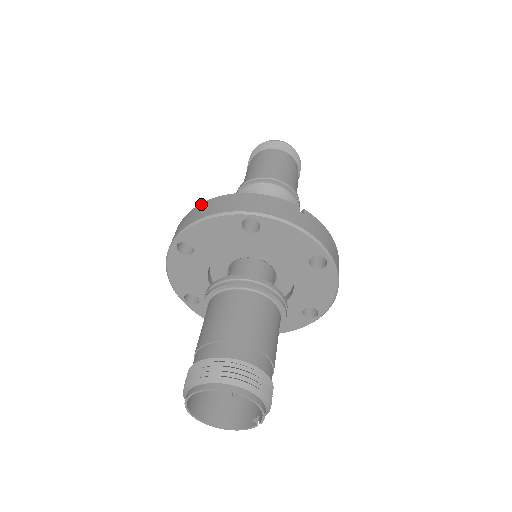
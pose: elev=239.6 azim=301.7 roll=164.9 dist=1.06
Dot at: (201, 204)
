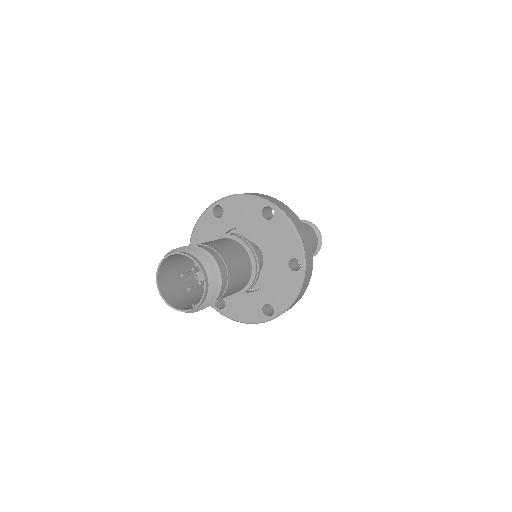
Dot at: occluded
